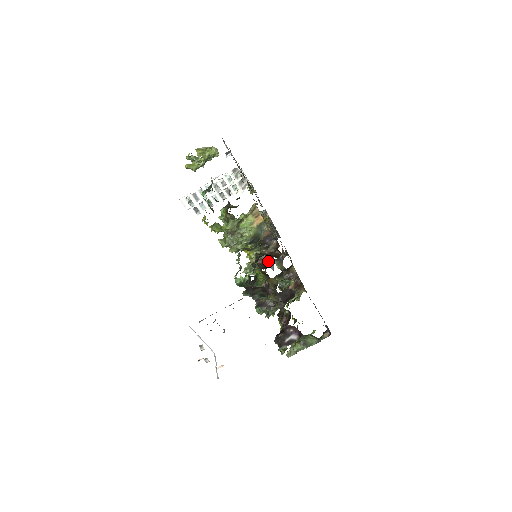
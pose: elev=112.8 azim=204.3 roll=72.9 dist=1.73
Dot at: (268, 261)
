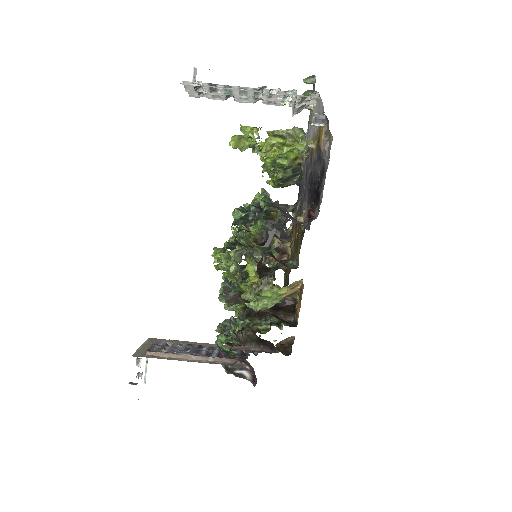
Dot at: (267, 277)
